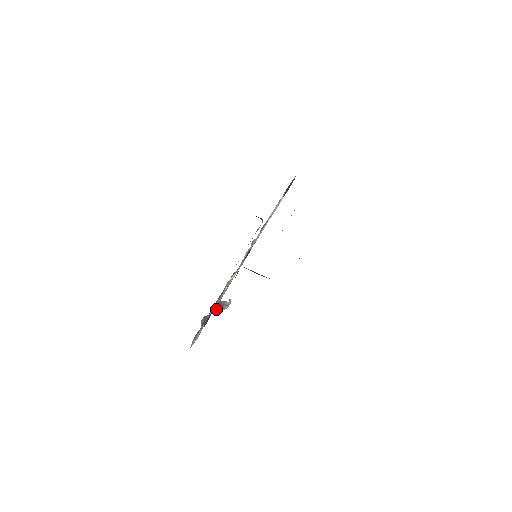
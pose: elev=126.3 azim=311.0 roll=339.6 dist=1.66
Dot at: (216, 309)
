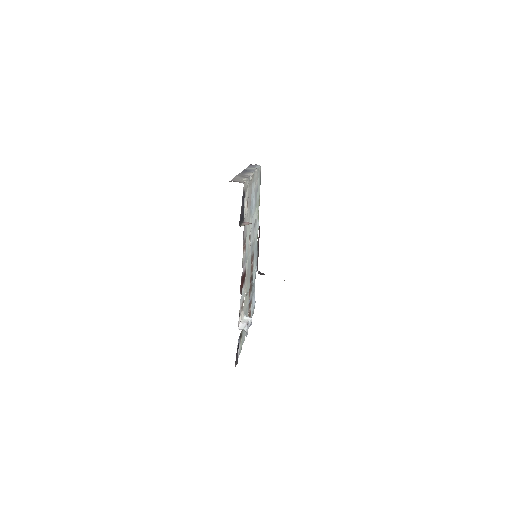
Dot at: occluded
